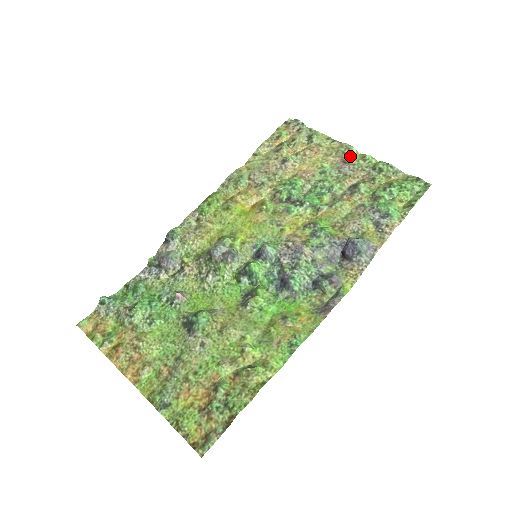
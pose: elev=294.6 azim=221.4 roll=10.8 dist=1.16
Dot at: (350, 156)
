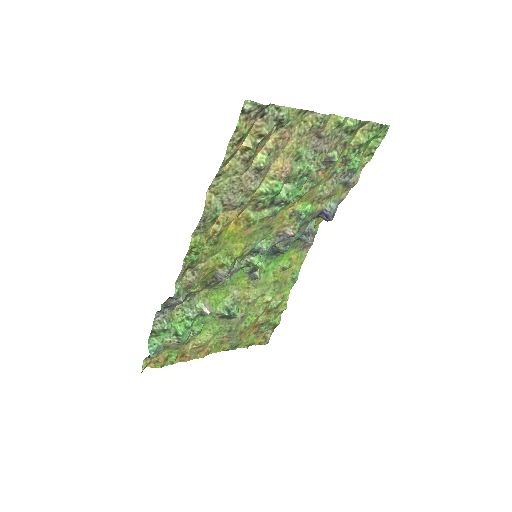
Dot at: (325, 127)
